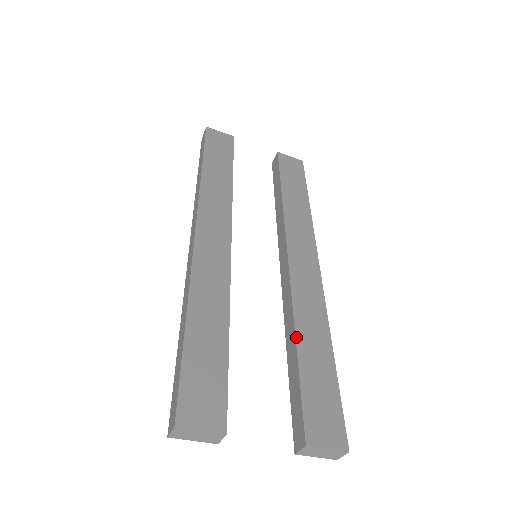
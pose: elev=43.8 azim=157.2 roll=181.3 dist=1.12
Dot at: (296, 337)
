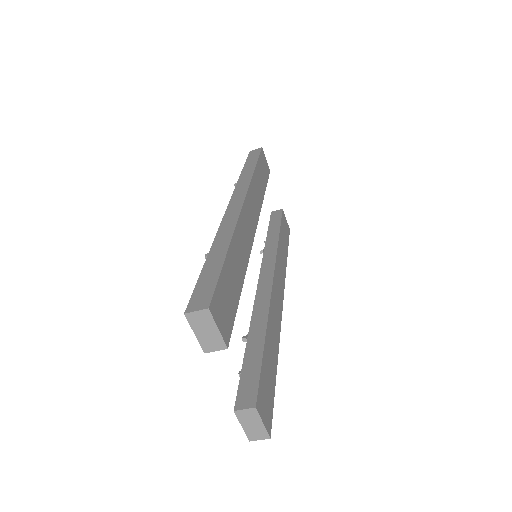
Dot at: (267, 331)
